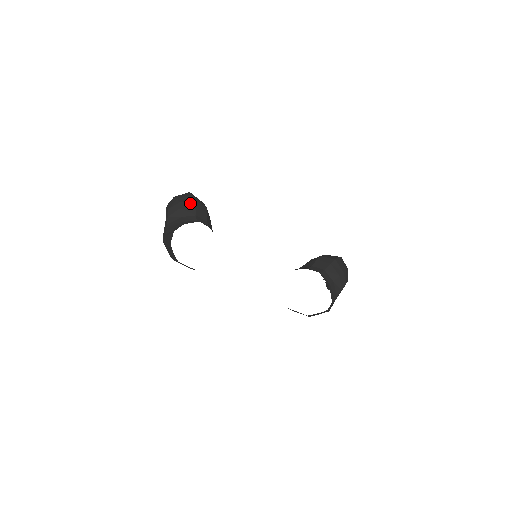
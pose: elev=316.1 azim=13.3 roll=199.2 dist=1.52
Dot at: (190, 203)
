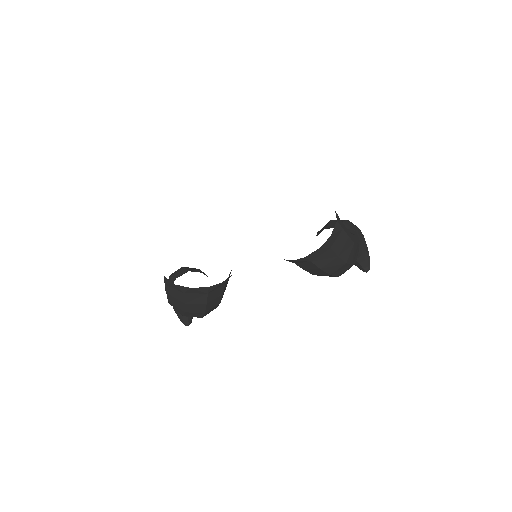
Dot at: (179, 270)
